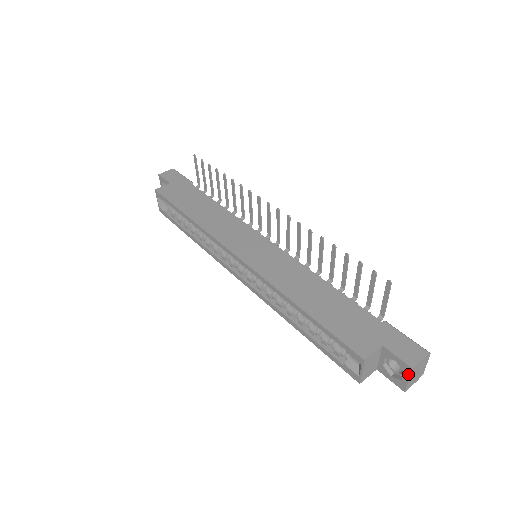
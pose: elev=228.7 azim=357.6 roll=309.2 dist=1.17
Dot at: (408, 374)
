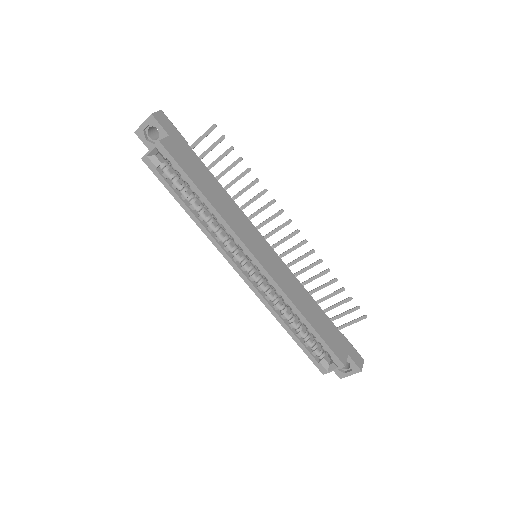
Dot at: (355, 373)
